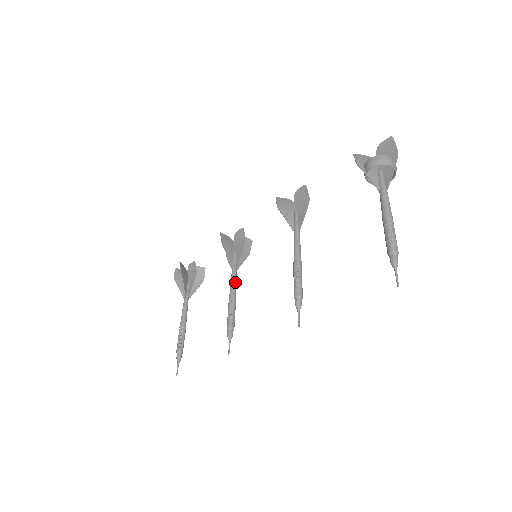
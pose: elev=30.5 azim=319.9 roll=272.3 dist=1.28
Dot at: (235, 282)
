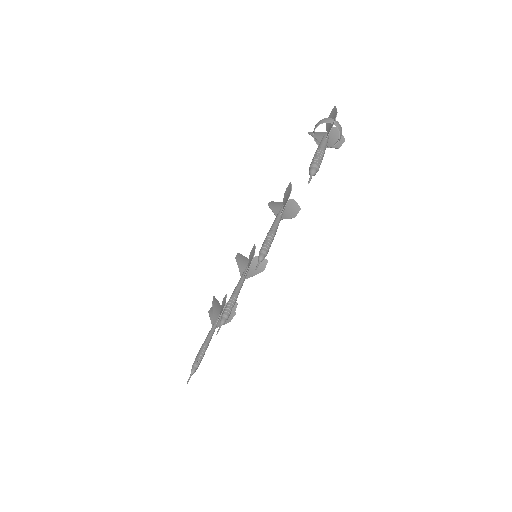
Dot at: (240, 285)
